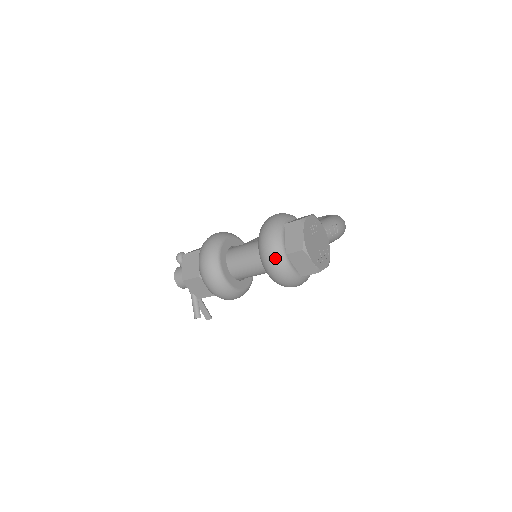
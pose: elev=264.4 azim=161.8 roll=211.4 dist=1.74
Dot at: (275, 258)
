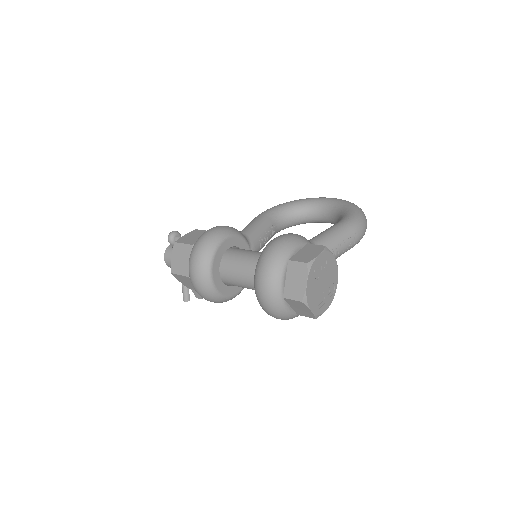
Dot at: (270, 300)
